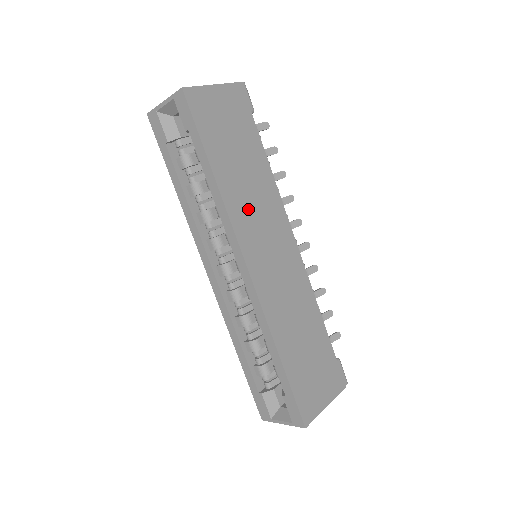
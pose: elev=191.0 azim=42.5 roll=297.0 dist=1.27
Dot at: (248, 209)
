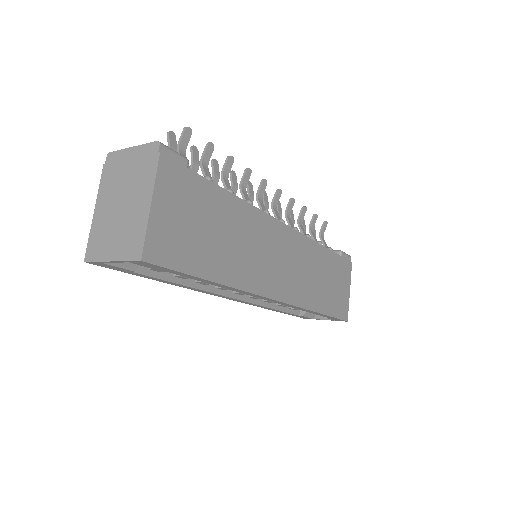
Dot at: (251, 262)
